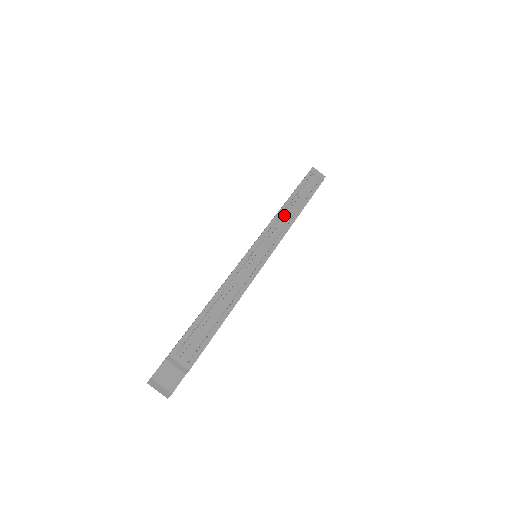
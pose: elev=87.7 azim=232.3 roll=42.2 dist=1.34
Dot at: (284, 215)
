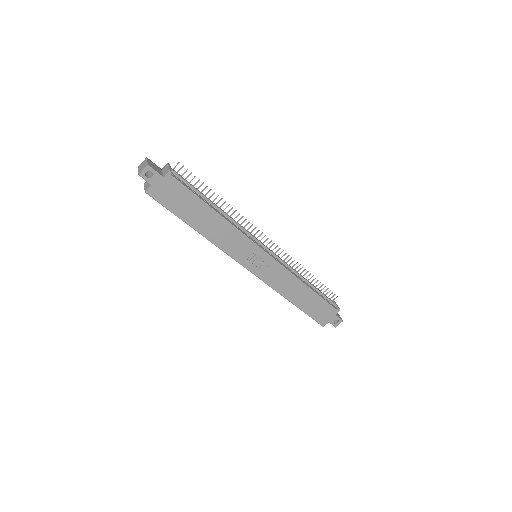
Dot at: (294, 272)
